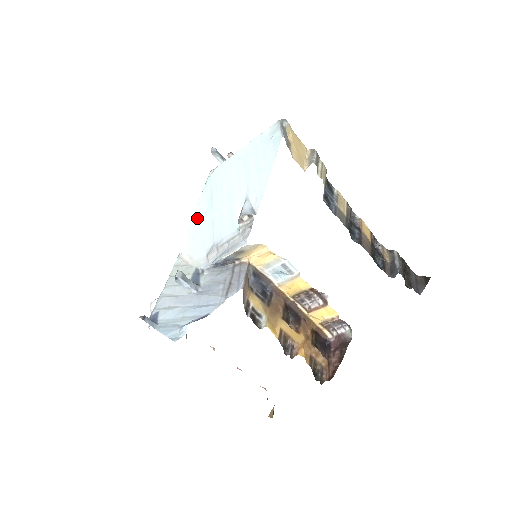
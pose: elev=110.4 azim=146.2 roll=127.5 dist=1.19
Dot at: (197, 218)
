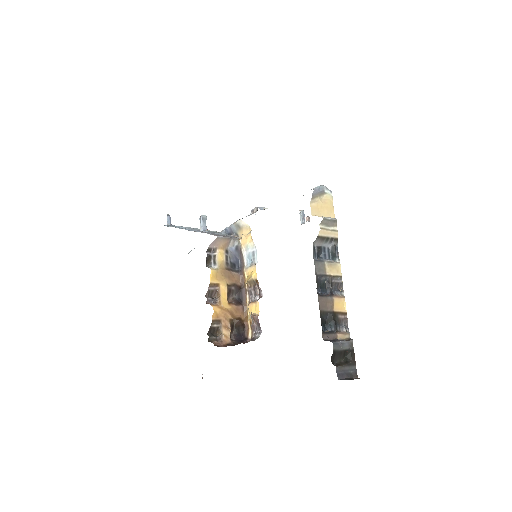
Dot at: occluded
